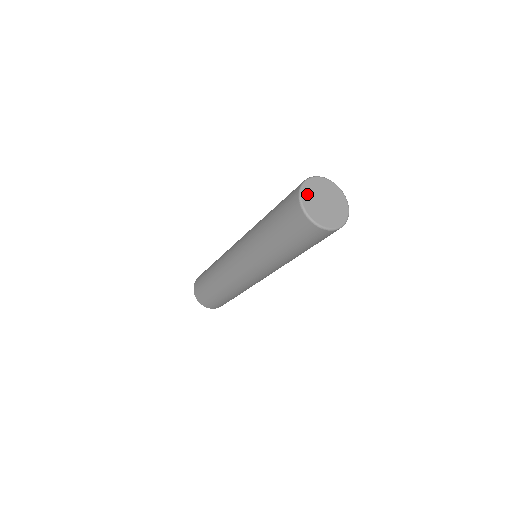
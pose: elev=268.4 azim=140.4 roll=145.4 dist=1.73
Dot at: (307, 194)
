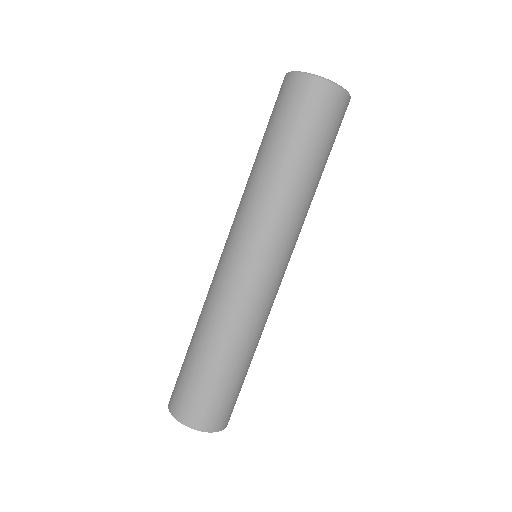
Dot at: occluded
